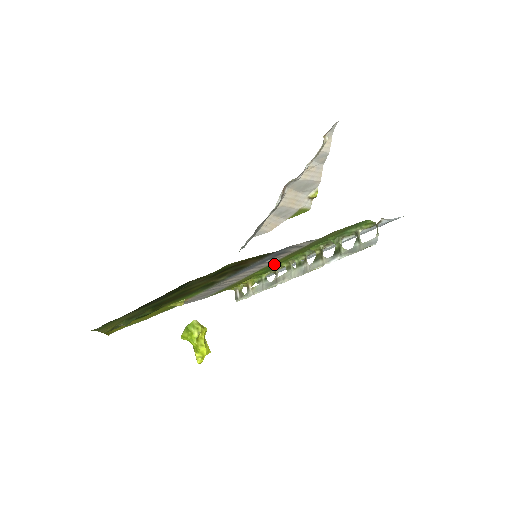
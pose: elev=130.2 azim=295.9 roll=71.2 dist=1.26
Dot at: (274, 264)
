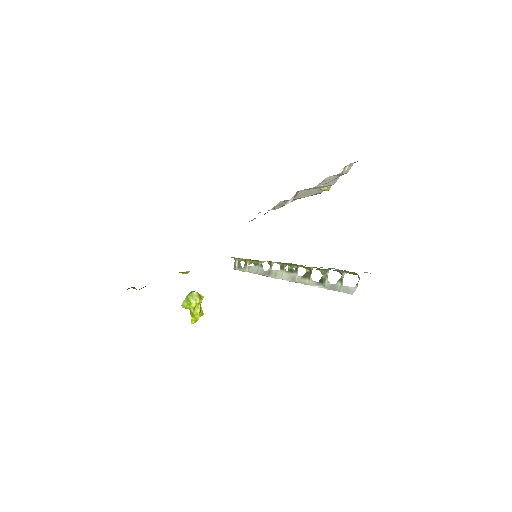
Dot at: occluded
